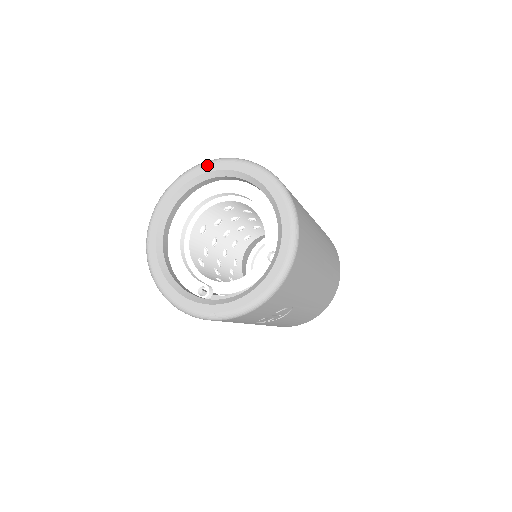
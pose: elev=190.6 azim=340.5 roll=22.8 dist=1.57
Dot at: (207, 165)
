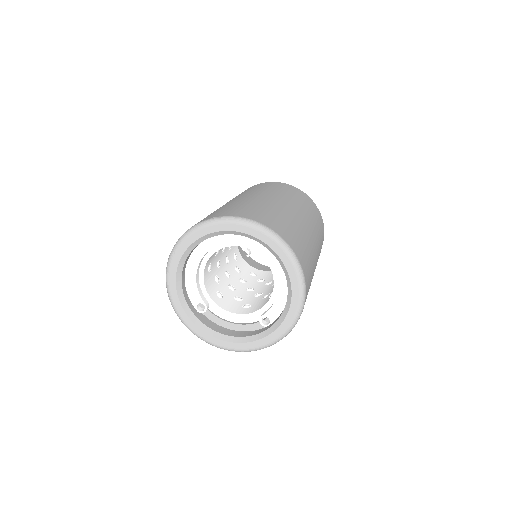
Dot at: (256, 230)
